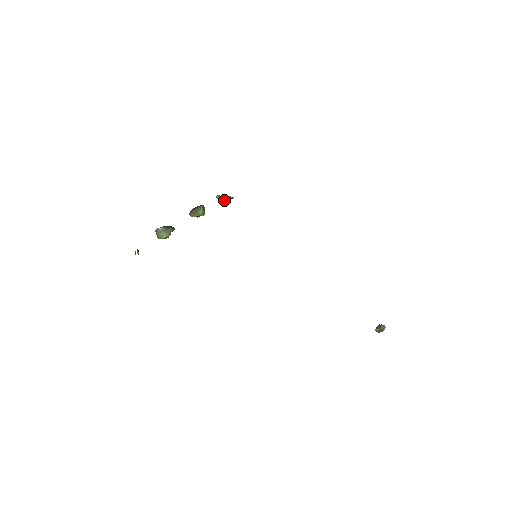
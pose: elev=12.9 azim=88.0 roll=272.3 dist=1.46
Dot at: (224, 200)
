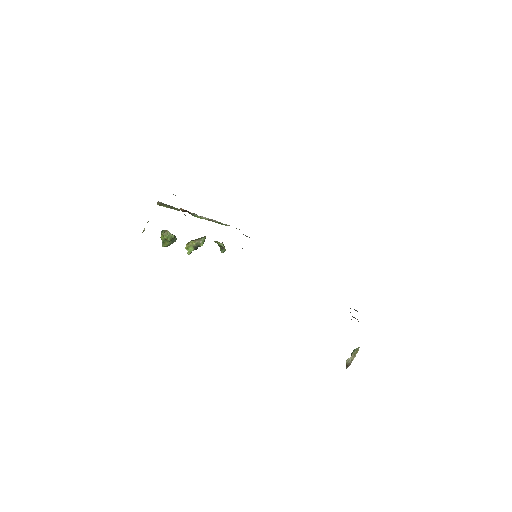
Dot at: (221, 244)
